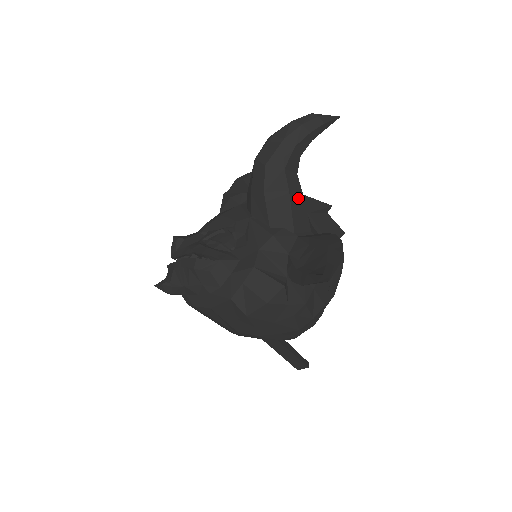
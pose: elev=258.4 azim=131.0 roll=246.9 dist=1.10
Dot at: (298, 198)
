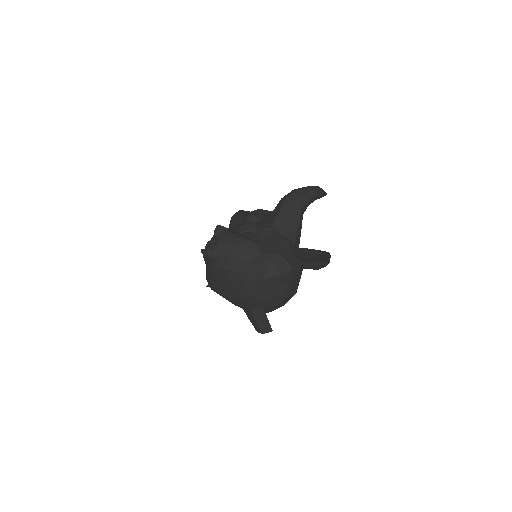
Dot at: (300, 227)
